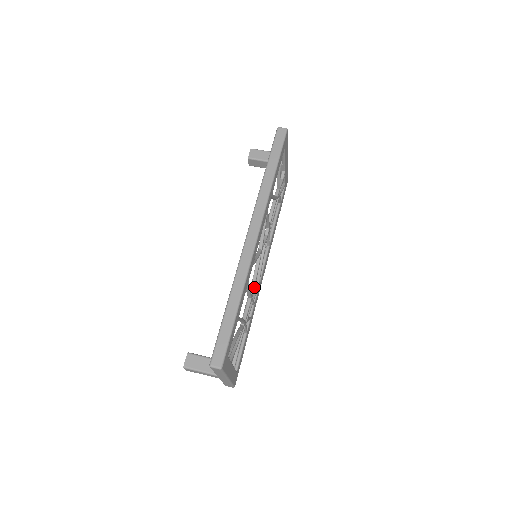
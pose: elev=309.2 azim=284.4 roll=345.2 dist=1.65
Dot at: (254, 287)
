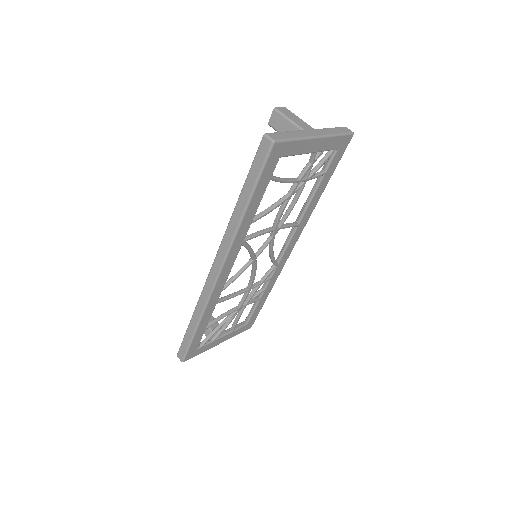
Dot at: (252, 282)
